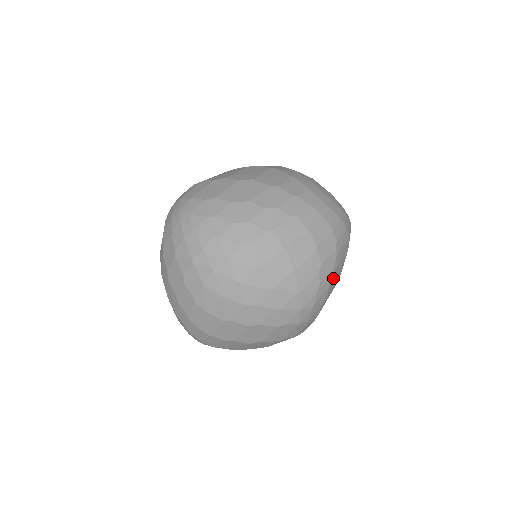
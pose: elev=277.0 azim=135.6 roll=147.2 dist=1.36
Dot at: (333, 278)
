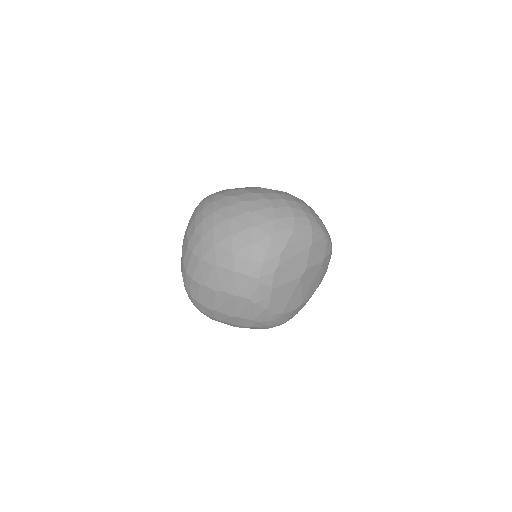
Dot at: (287, 253)
